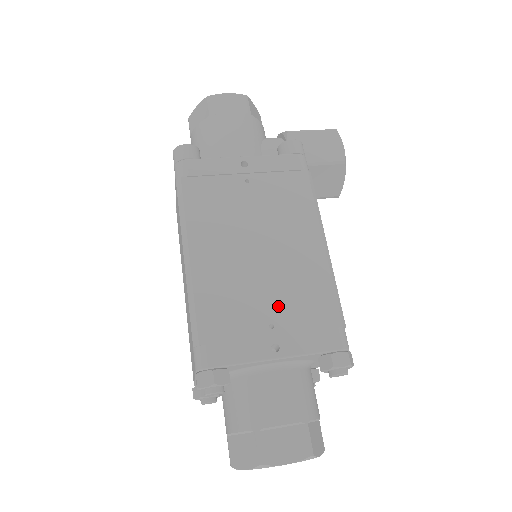
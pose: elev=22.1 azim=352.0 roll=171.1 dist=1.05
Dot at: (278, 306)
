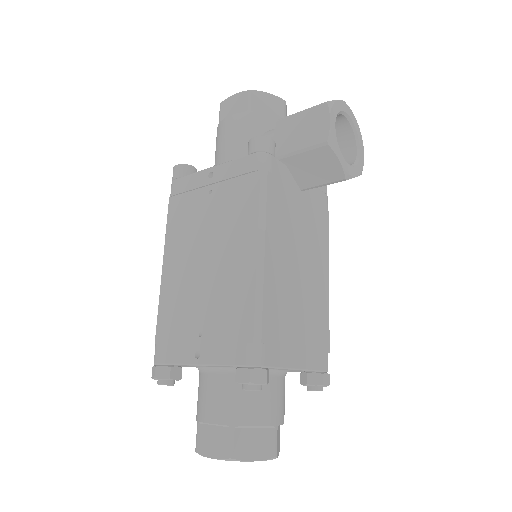
Dot at: (208, 316)
